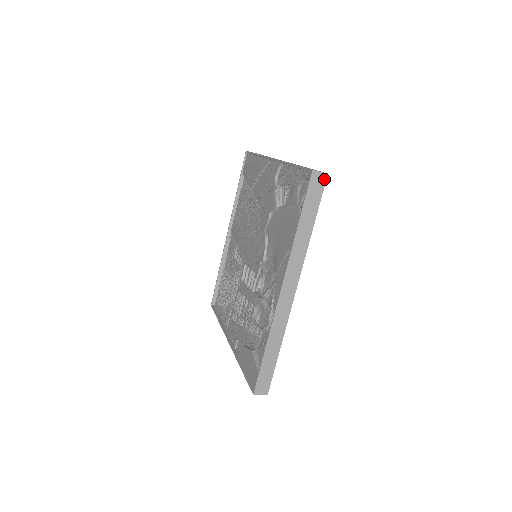
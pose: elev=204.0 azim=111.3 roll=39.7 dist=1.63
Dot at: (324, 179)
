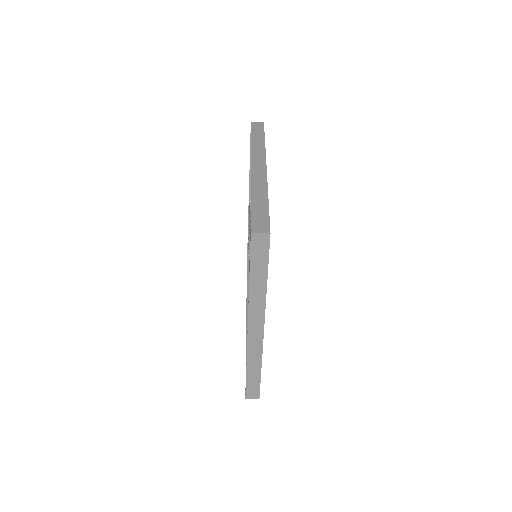
Dot at: (262, 124)
